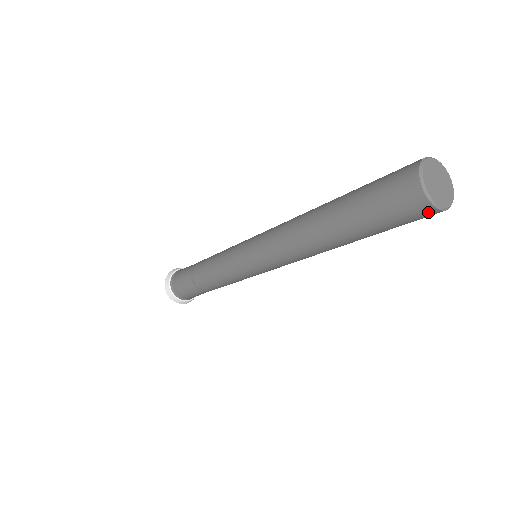
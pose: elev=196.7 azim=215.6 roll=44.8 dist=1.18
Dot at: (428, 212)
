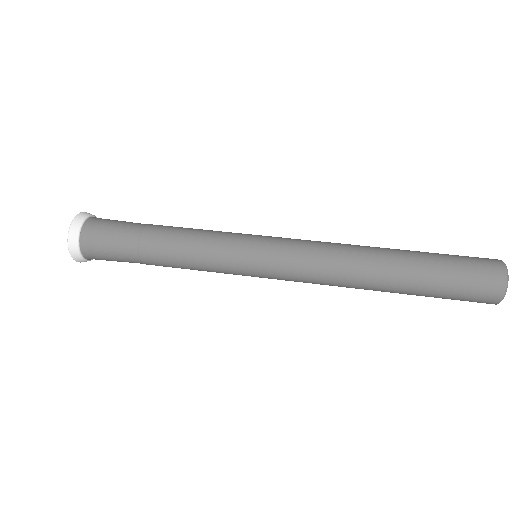
Dot at: occluded
